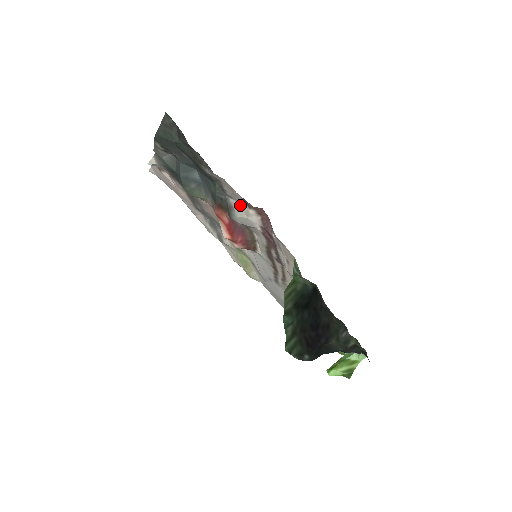
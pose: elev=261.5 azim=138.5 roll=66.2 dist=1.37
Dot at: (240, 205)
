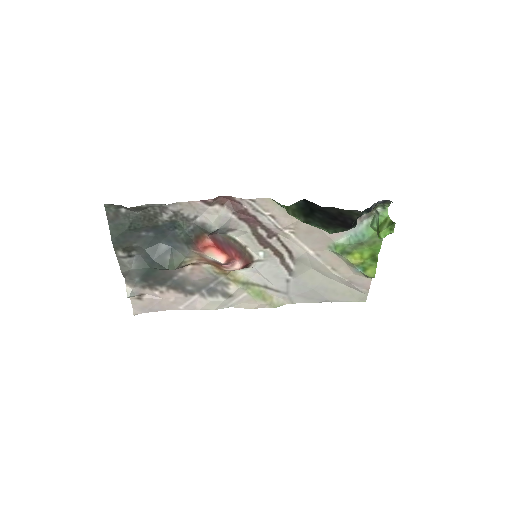
Dot at: (206, 214)
